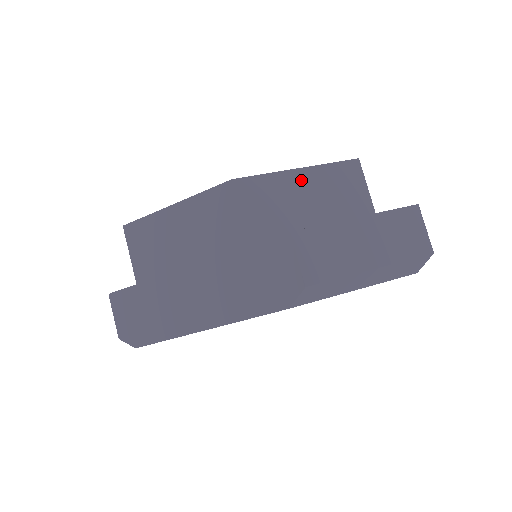
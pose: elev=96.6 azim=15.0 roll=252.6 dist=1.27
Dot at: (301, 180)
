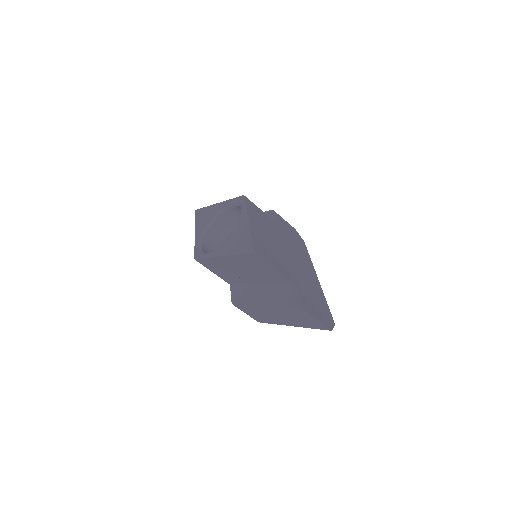
Dot at: (228, 262)
